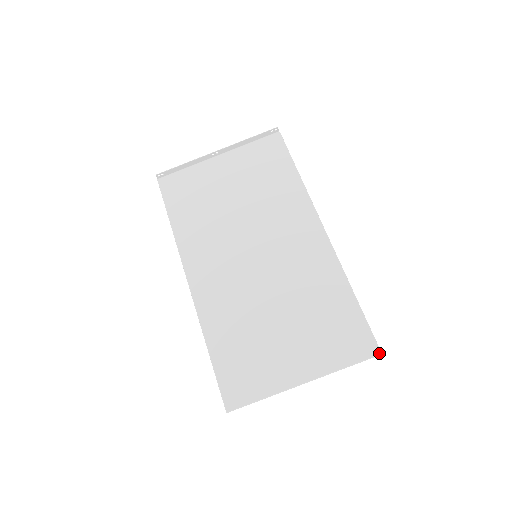
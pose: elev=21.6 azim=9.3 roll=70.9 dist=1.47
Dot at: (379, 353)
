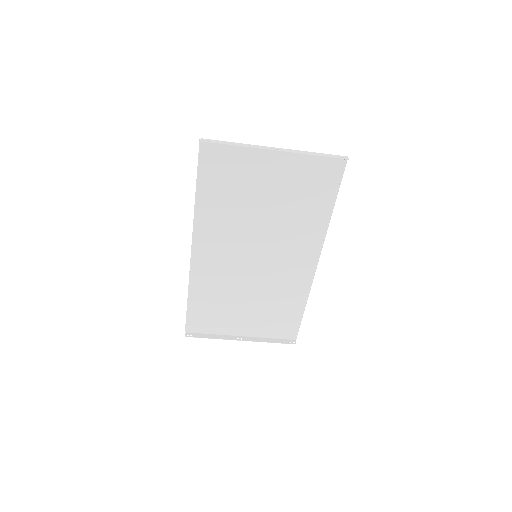
Dot at: (295, 339)
